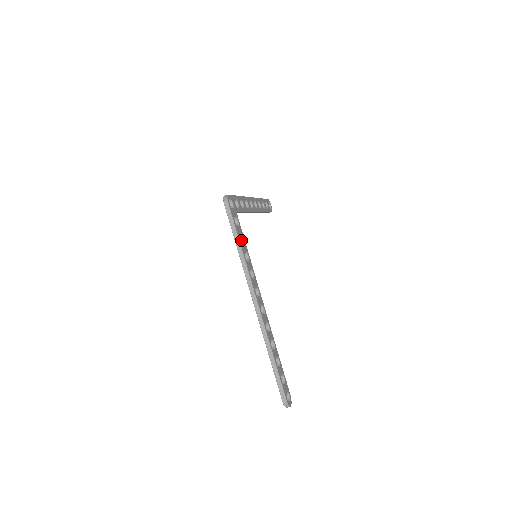
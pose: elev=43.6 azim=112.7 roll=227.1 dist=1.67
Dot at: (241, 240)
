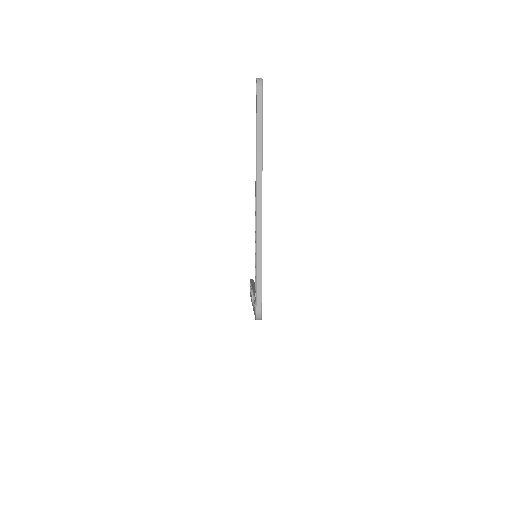
Dot at: occluded
